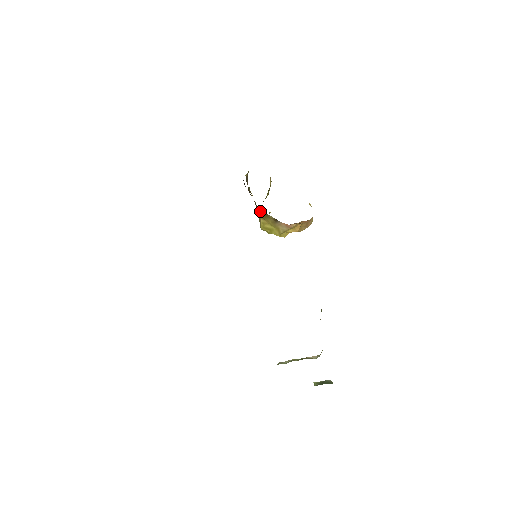
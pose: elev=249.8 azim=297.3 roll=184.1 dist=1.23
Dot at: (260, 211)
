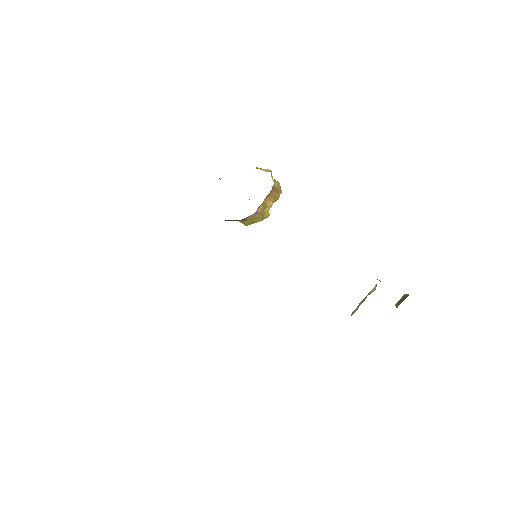
Dot at: occluded
